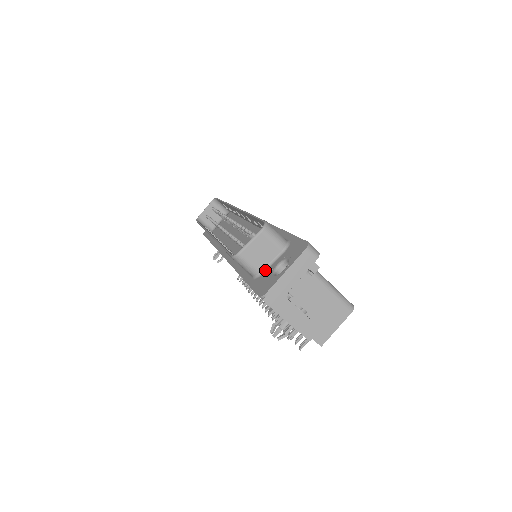
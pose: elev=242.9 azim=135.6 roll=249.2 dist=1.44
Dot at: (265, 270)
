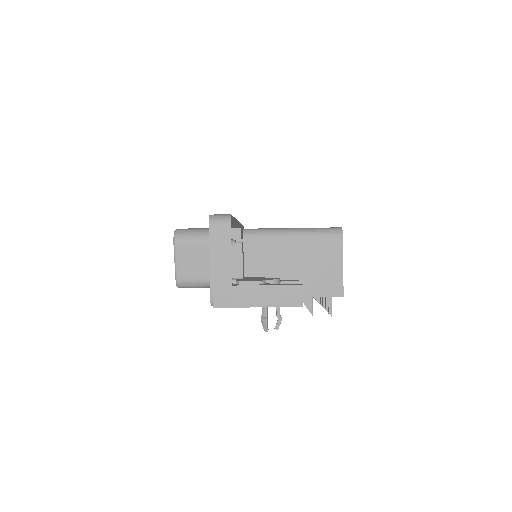
Dot at: occluded
